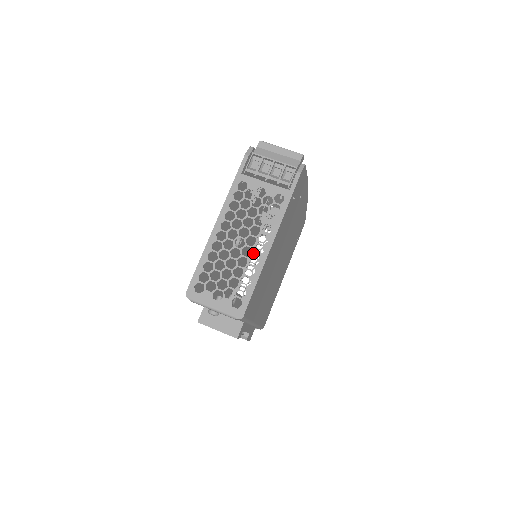
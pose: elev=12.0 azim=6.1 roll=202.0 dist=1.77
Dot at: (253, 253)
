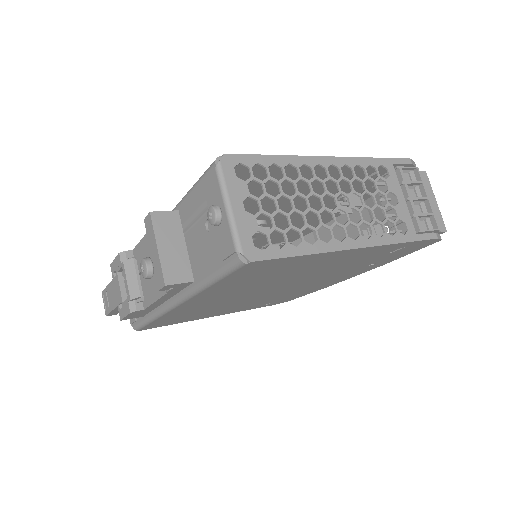
Dot at: (332, 228)
